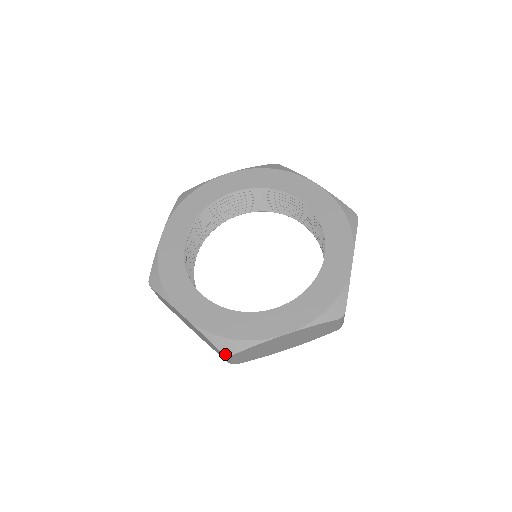
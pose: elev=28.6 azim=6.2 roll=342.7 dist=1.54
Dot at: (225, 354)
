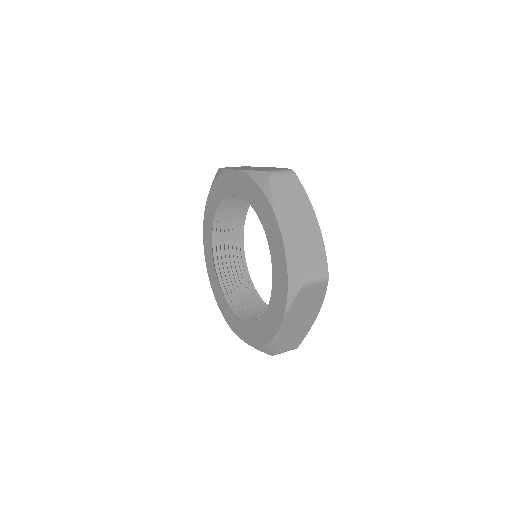
Dot at: (272, 355)
